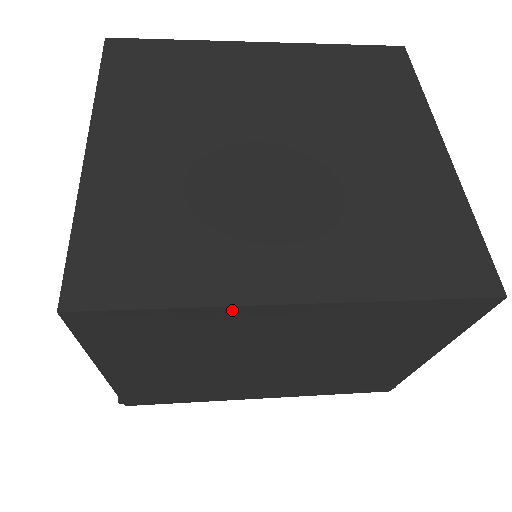
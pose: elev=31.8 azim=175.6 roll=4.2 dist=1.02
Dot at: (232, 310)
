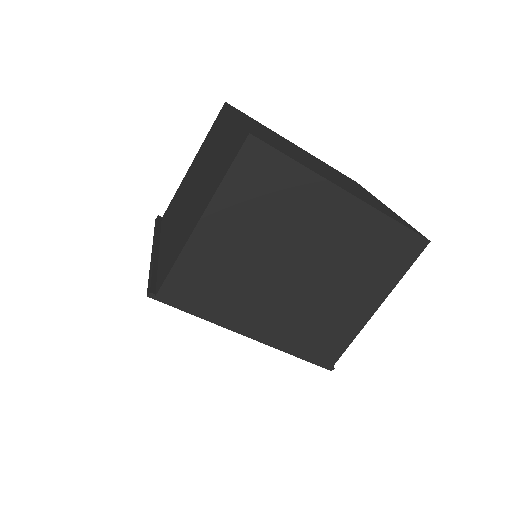
Dot at: (321, 181)
